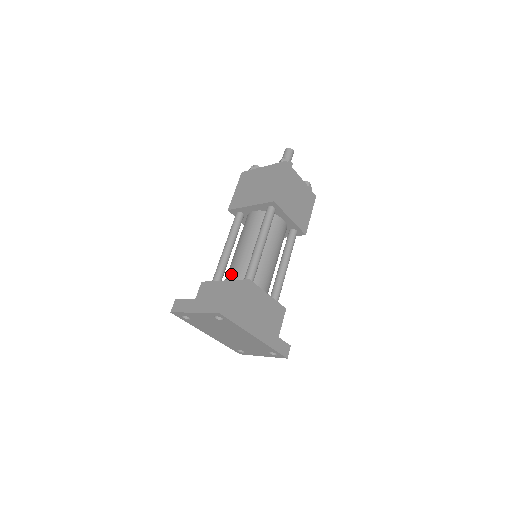
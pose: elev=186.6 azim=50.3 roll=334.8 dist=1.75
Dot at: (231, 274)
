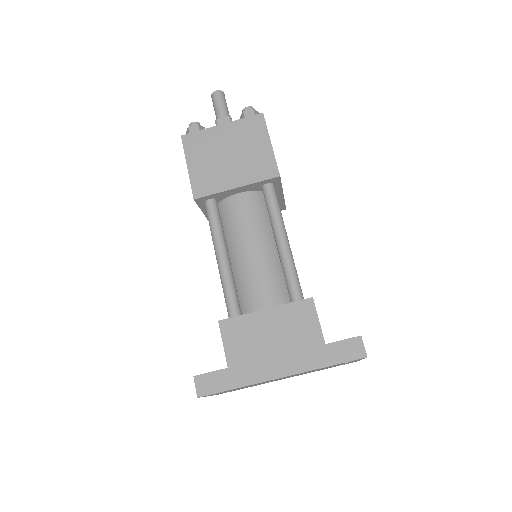
Dot at: occluded
